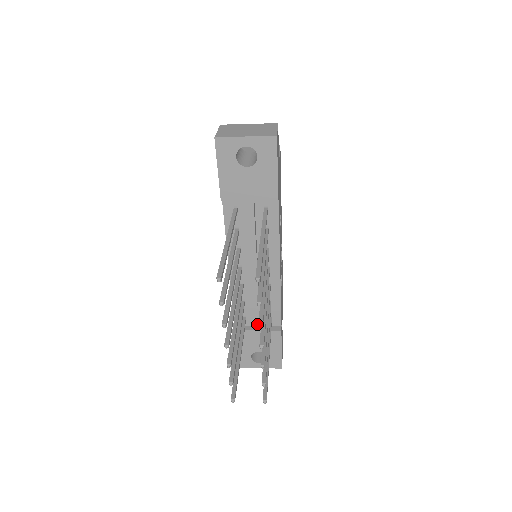
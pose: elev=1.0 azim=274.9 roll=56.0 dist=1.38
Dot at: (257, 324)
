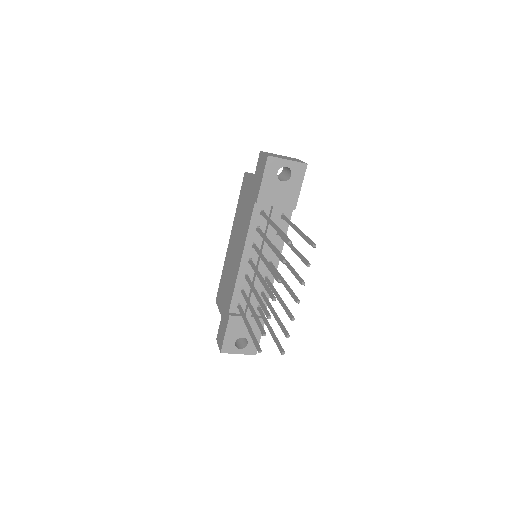
Dot at: (249, 311)
